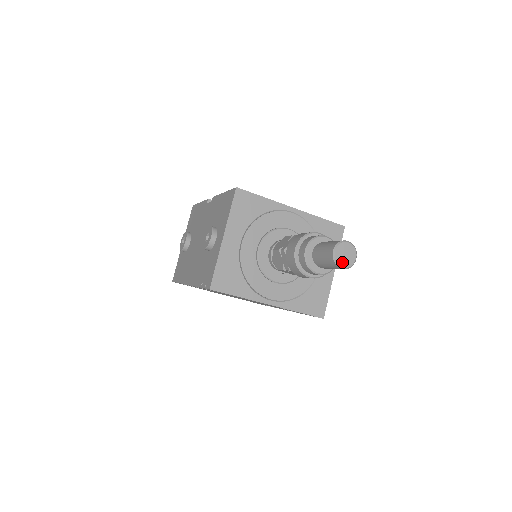
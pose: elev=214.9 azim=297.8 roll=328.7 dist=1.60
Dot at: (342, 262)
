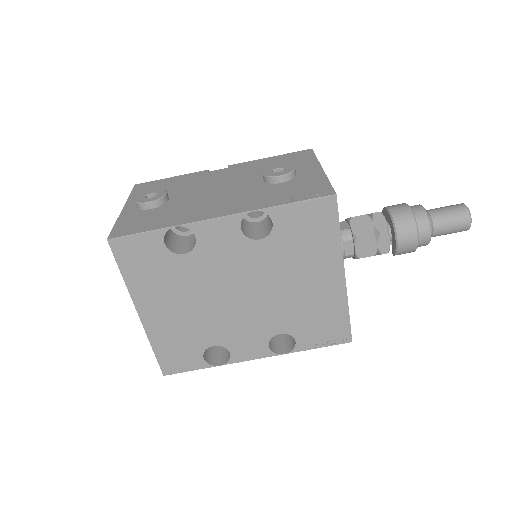
Dot at: (469, 218)
